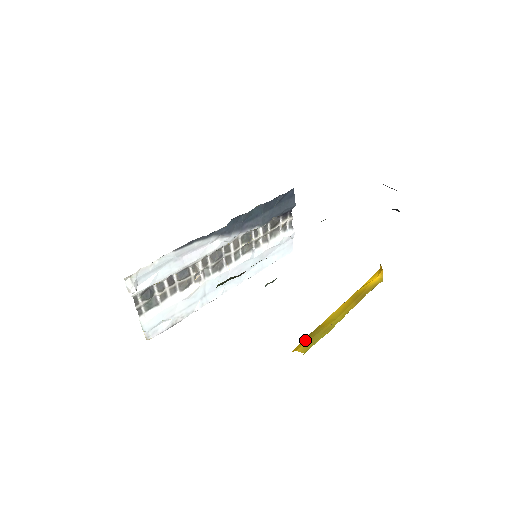
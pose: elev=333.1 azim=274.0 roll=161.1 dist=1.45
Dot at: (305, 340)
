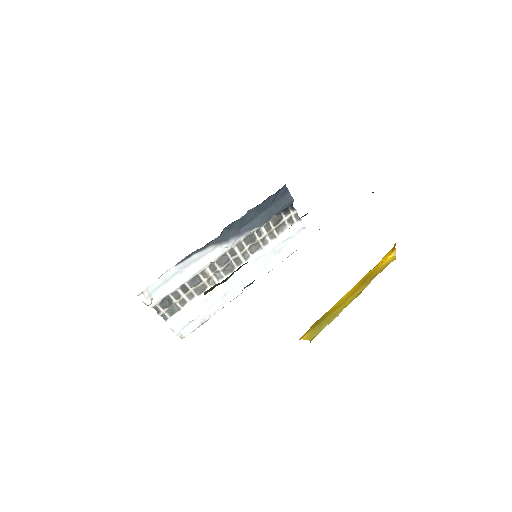
Dot at: (311, 328)
